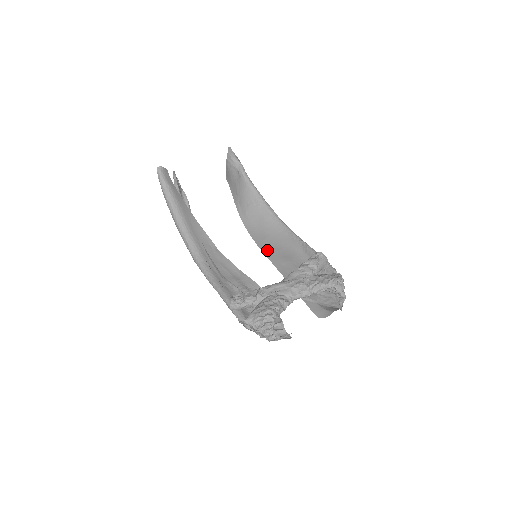
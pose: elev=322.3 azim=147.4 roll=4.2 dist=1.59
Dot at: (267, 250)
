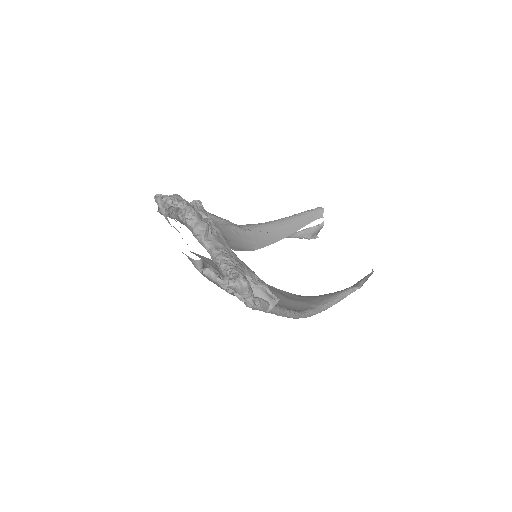
Dot at: occluded
